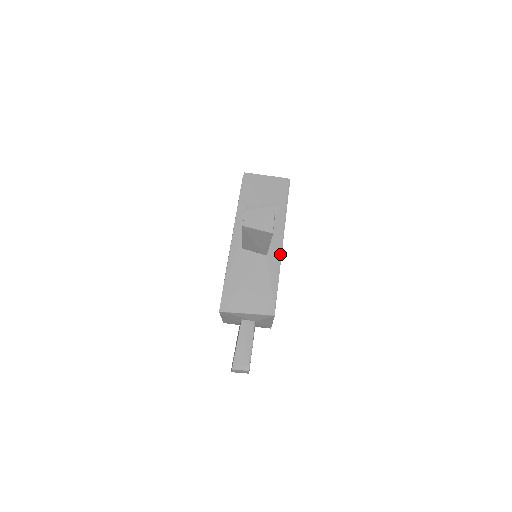
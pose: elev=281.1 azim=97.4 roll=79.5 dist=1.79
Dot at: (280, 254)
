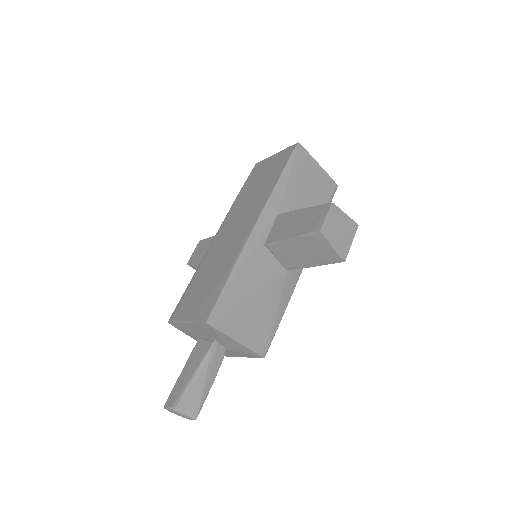
Dot at: (298, 276)
